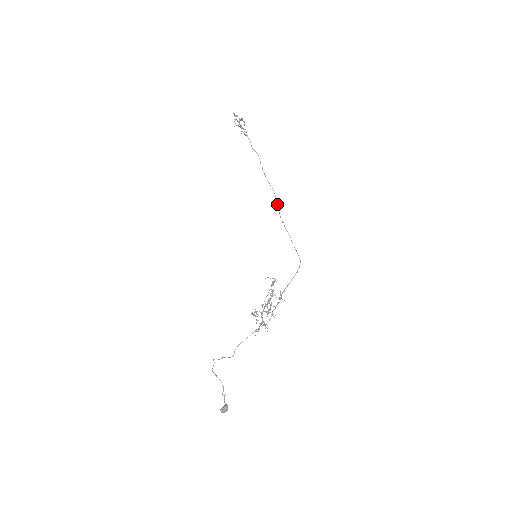
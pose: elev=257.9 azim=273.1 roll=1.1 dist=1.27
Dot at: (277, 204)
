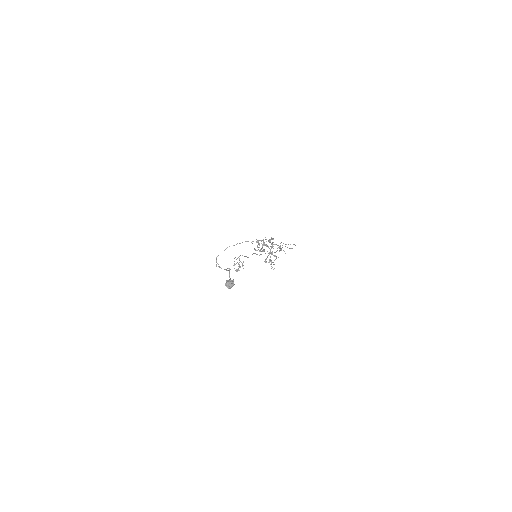
Dot at: occluded
